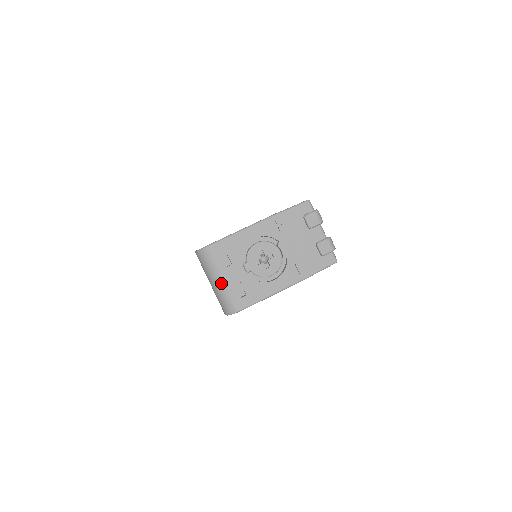
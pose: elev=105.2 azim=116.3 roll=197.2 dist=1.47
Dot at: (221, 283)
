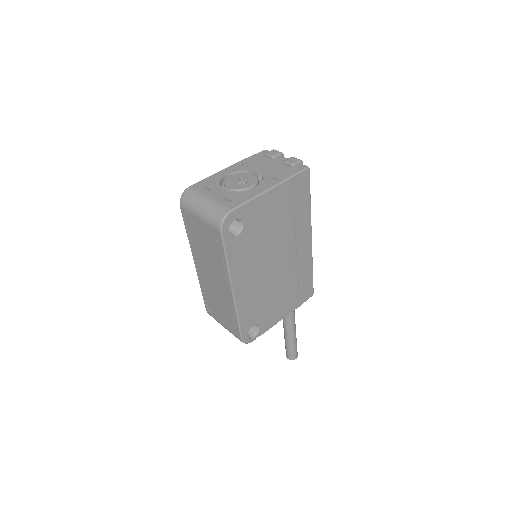
Dot at: (206, 203)
